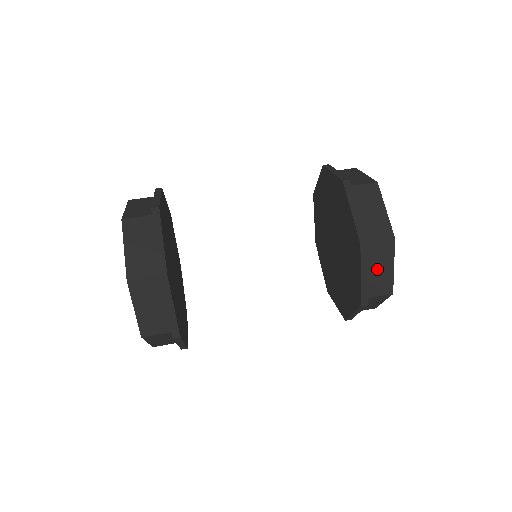
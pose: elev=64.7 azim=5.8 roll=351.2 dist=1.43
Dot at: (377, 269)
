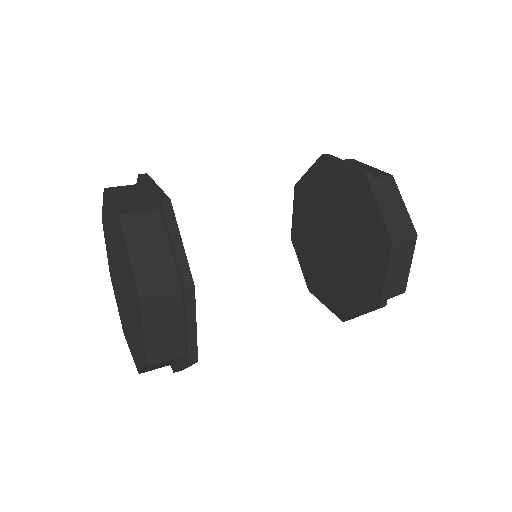
Dot at: (390, 207)
